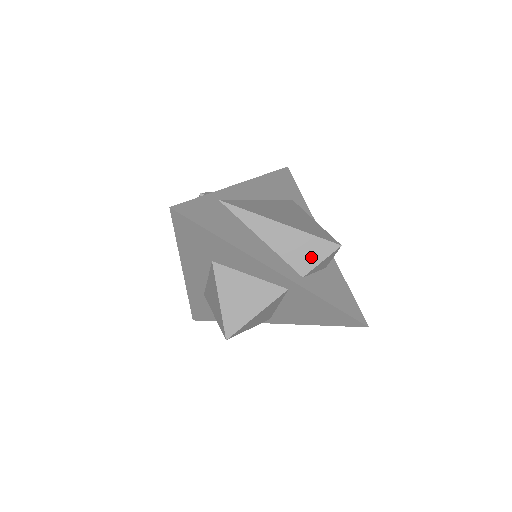
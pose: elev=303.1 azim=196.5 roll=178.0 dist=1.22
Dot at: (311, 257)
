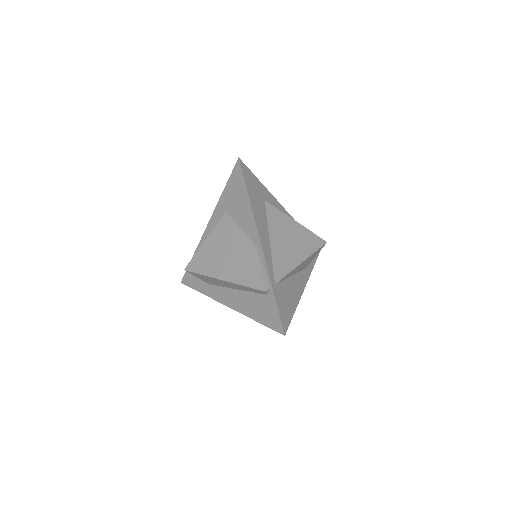
Dot at: (312, 259)
